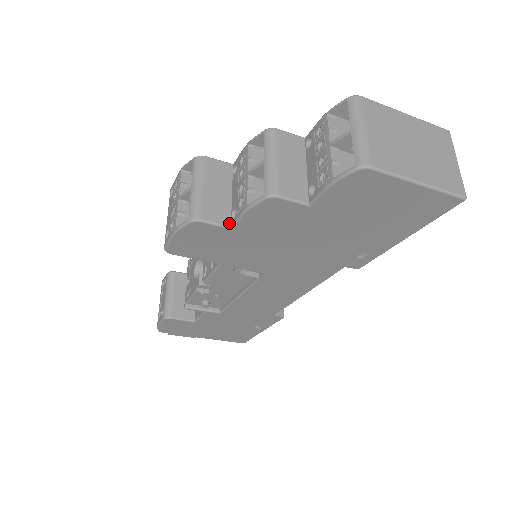
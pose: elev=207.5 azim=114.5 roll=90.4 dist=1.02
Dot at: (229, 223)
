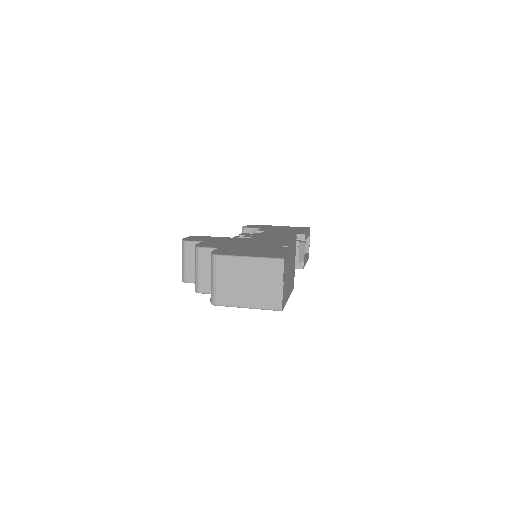
Dot at: occluded
